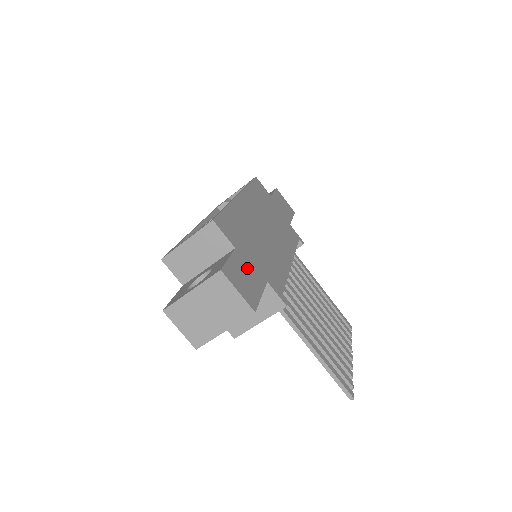
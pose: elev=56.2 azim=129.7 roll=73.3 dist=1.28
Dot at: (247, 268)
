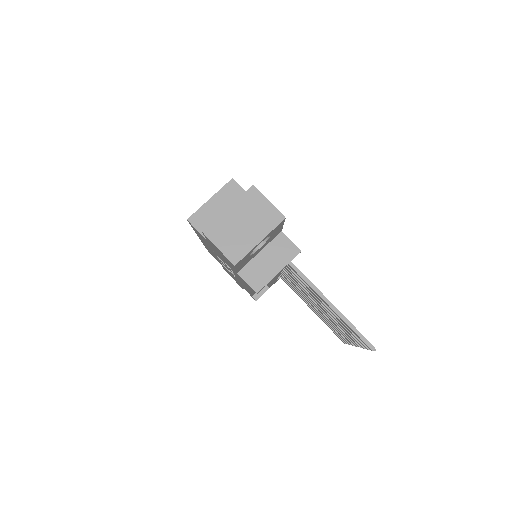
Dot at: occluded
